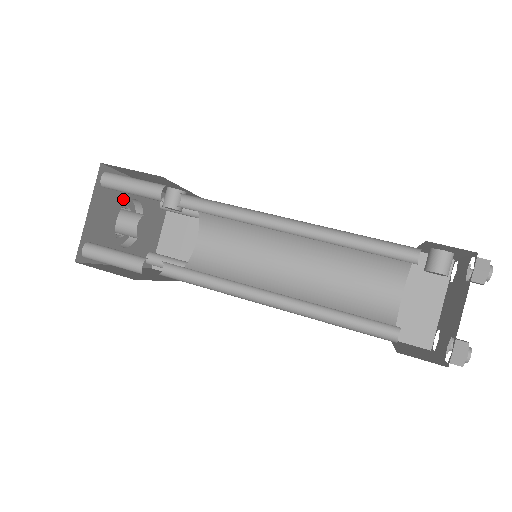
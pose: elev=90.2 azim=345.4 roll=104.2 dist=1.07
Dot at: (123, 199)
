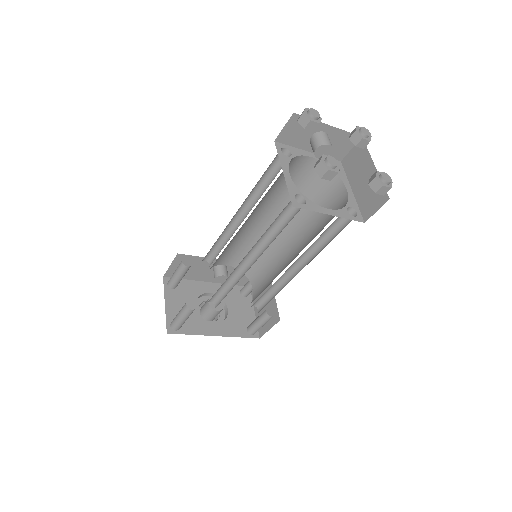
Dot at: (196, 294)
